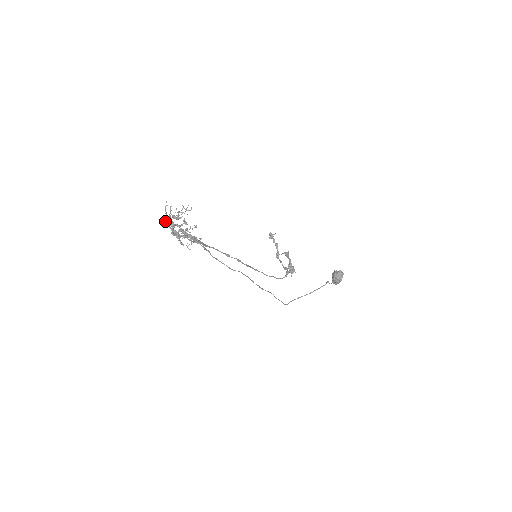
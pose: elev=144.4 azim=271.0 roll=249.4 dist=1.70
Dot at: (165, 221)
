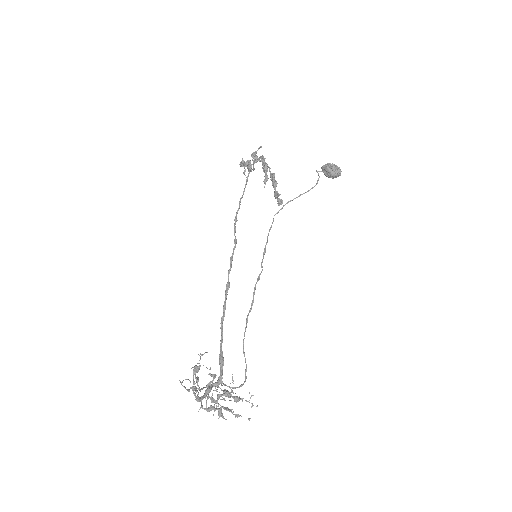
Dot at: (201, 407)
